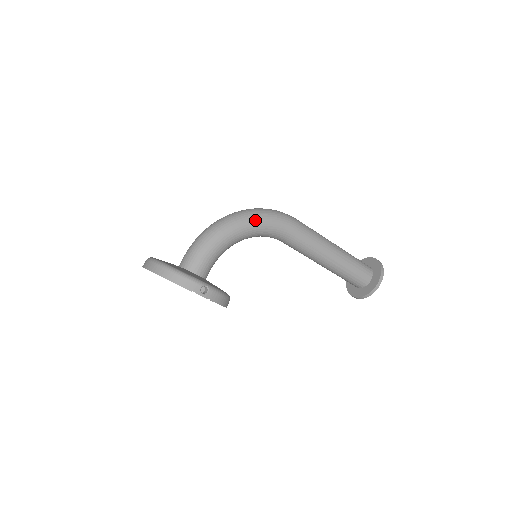
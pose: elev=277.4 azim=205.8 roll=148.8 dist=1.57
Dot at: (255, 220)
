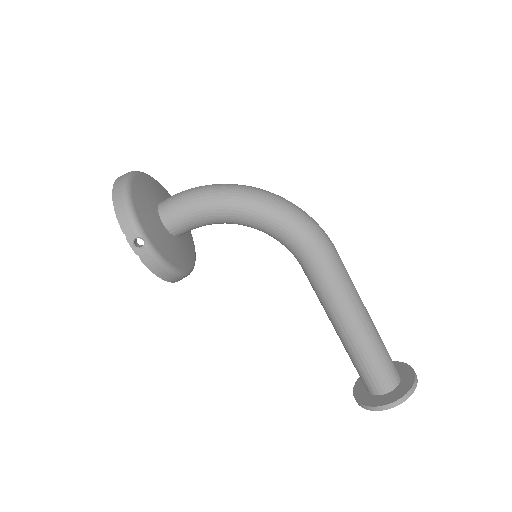
Dot at: (273, 214)
